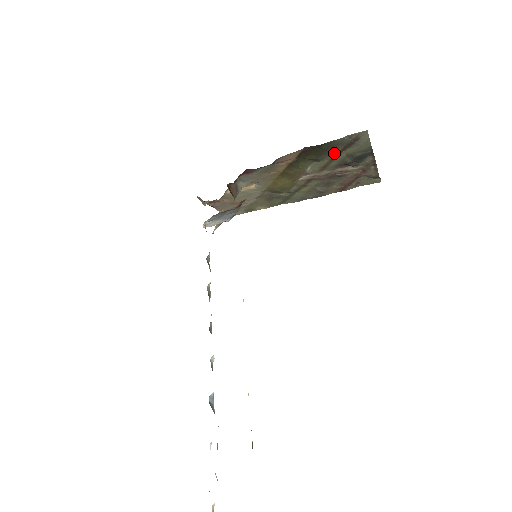
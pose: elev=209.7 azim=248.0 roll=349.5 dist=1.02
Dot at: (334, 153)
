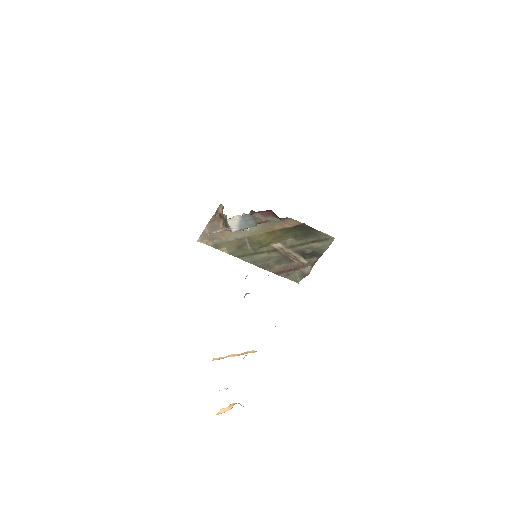
Dot at: (308, 240)
